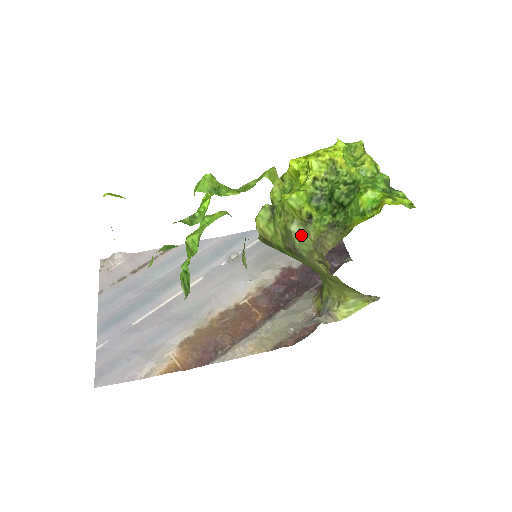
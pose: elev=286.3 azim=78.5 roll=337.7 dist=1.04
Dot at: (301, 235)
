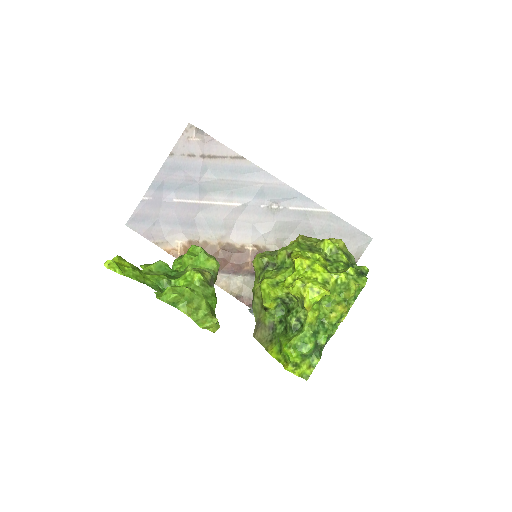
Dot at: (257, 307)
